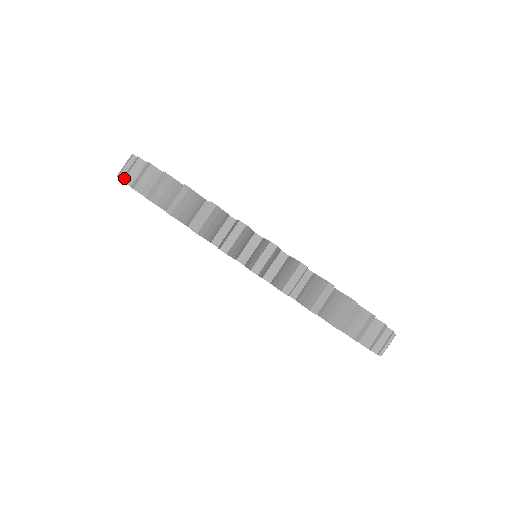
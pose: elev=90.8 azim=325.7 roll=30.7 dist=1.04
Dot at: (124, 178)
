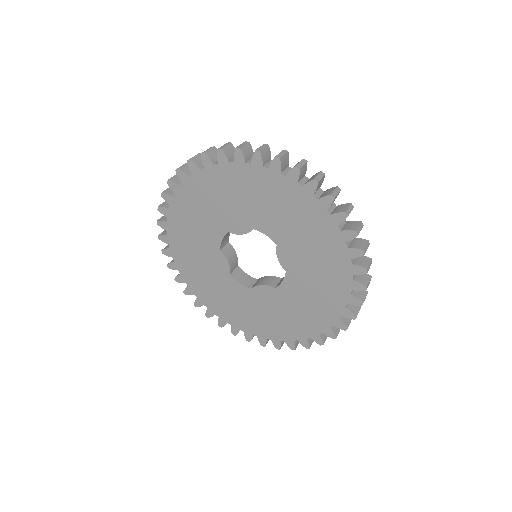
Dot at: occluded
